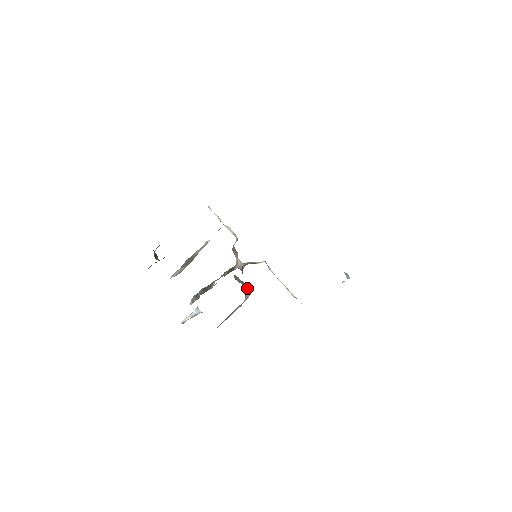
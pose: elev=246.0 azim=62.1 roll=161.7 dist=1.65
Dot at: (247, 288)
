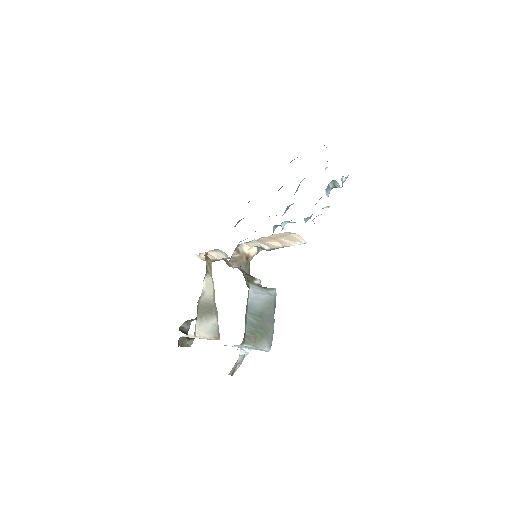
Dot at: (266, 288)
